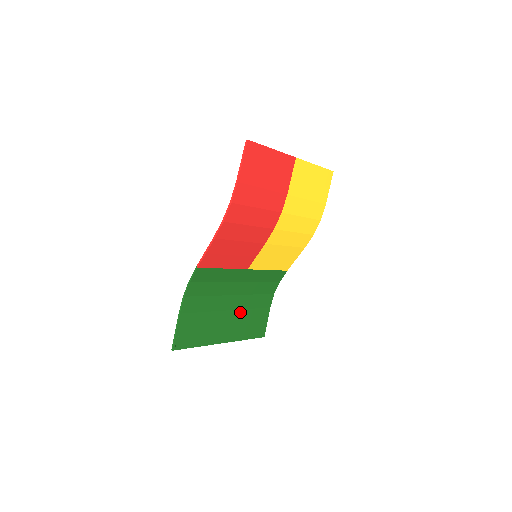
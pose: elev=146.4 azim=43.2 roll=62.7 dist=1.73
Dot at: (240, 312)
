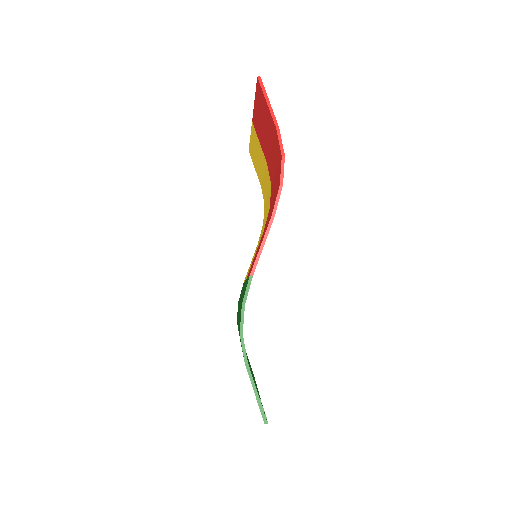
Dot at: occluded
